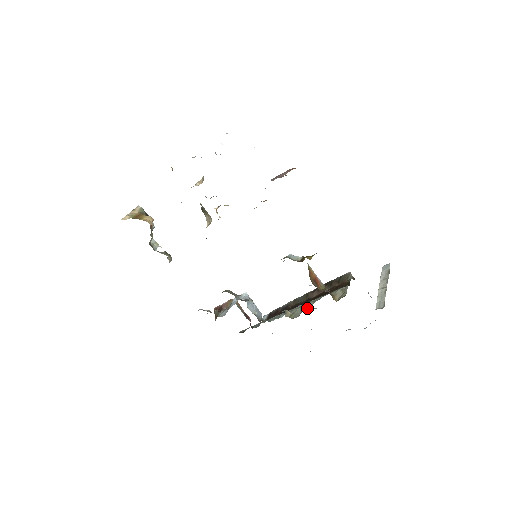
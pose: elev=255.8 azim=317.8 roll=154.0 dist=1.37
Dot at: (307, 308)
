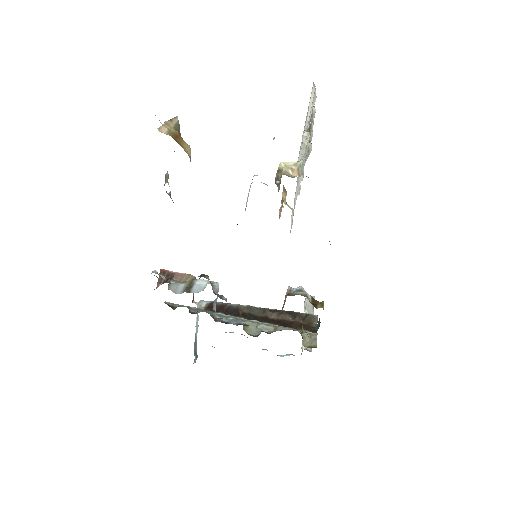
Dot at: (265, 330)
